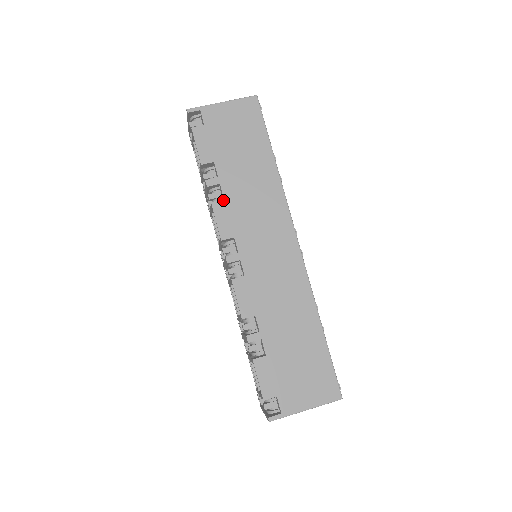
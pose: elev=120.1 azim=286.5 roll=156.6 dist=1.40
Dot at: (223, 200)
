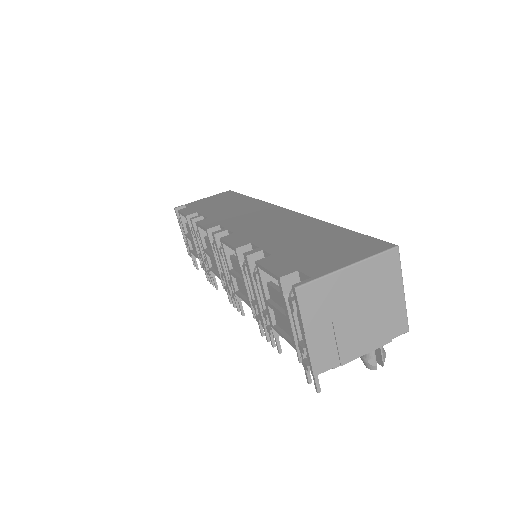
Dot at: (207, 218)
